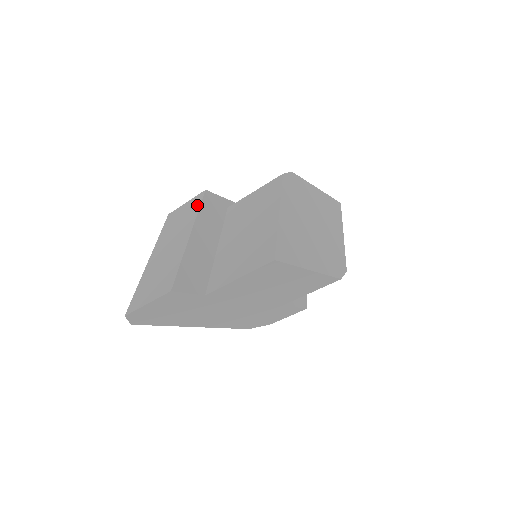
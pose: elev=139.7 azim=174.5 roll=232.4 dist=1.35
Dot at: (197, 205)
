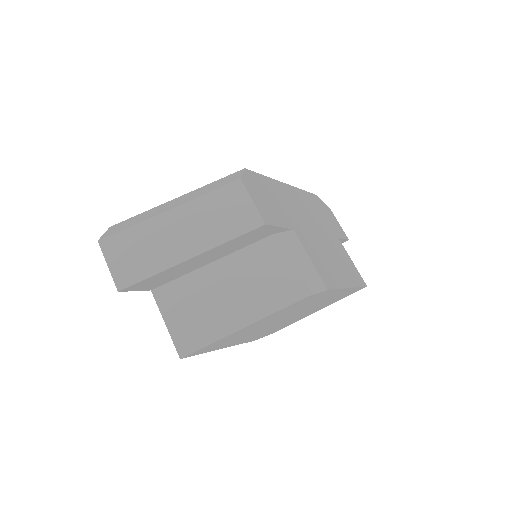
Dot at: (240, 231)
